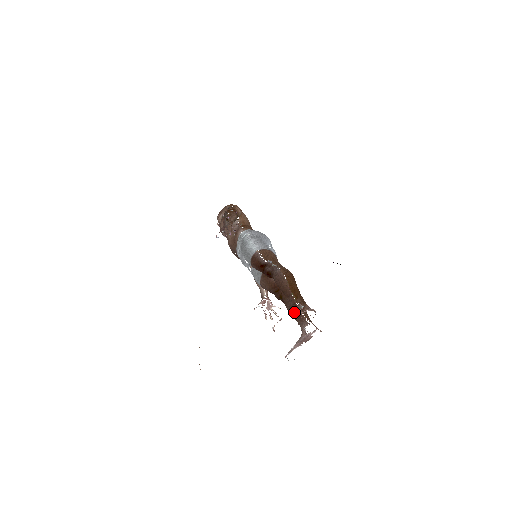
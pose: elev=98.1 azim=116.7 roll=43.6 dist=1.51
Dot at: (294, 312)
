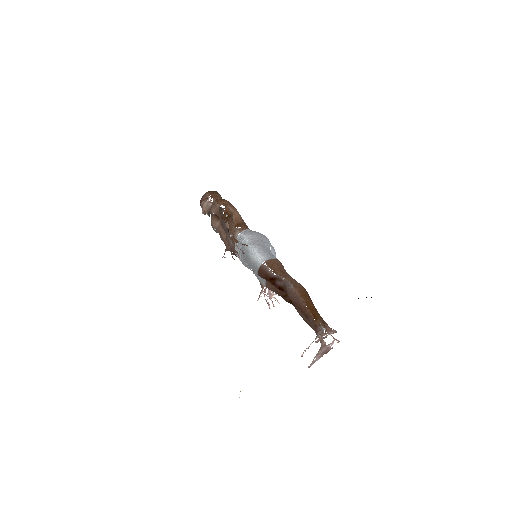
Dot at: (316, 333)
